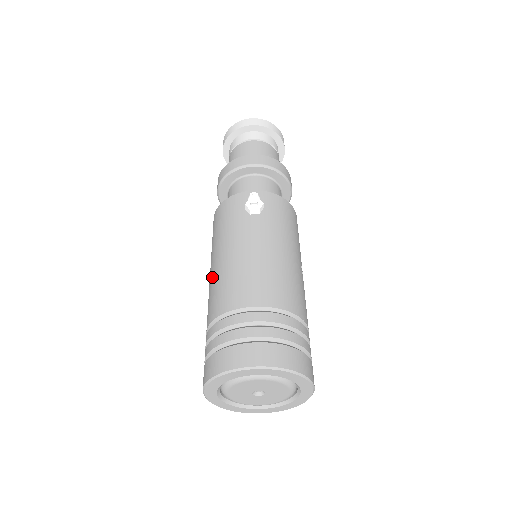
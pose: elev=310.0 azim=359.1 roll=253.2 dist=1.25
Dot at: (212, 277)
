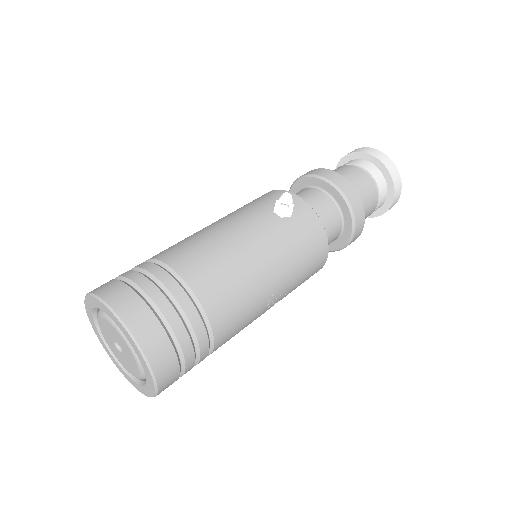
Dot at: occluded
